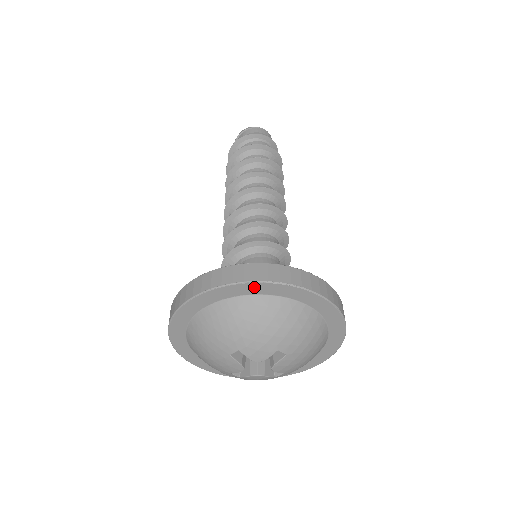
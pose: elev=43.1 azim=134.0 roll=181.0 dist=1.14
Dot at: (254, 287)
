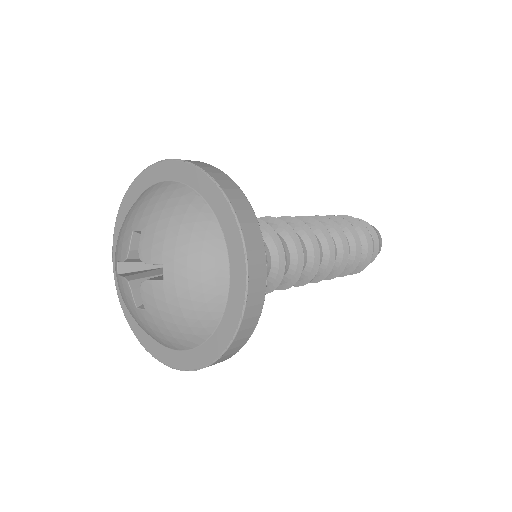
Dot at: (126, 204)
